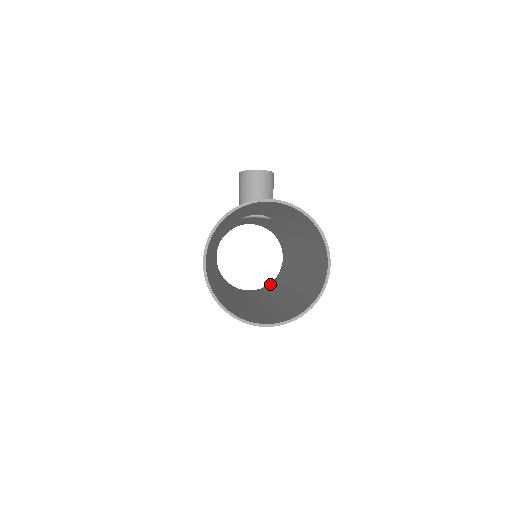
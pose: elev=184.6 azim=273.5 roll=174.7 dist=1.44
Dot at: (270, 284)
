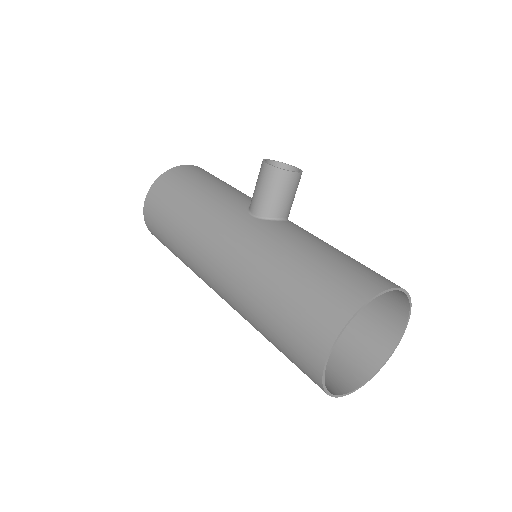
Dot at: occluded
